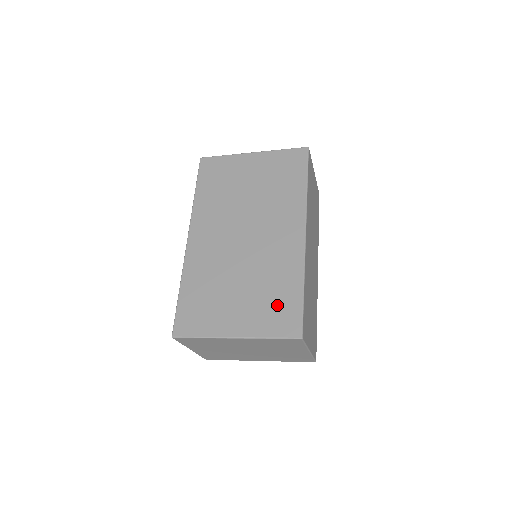
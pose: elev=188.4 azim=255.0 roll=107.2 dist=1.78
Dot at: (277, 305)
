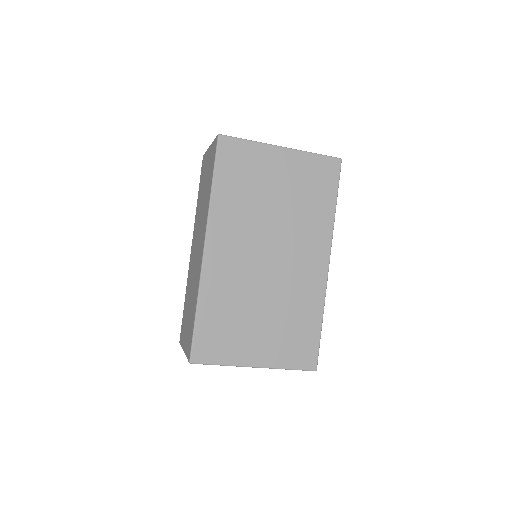
Dot at: (298, 338)
